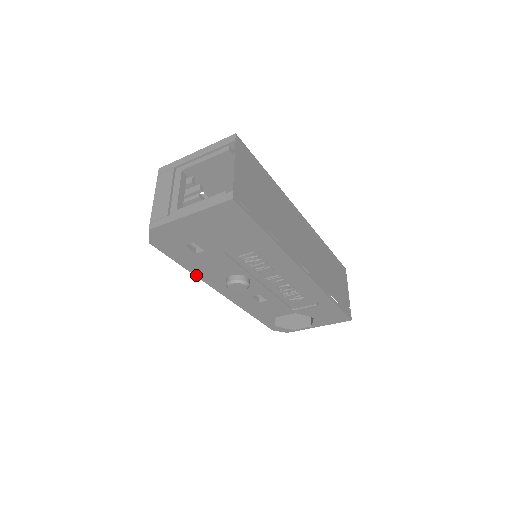
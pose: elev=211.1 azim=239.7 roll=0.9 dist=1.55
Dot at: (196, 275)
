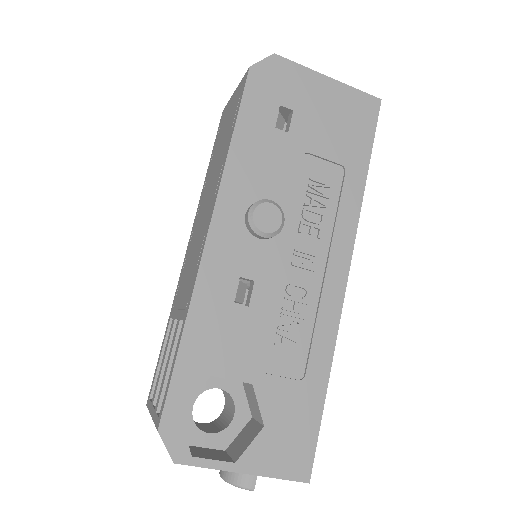
Dot at: (227, 162)
